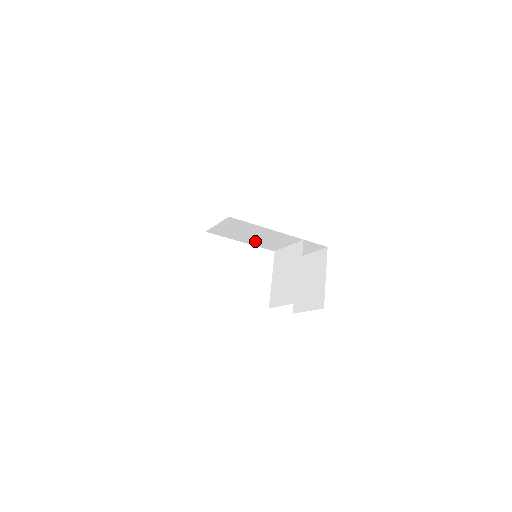
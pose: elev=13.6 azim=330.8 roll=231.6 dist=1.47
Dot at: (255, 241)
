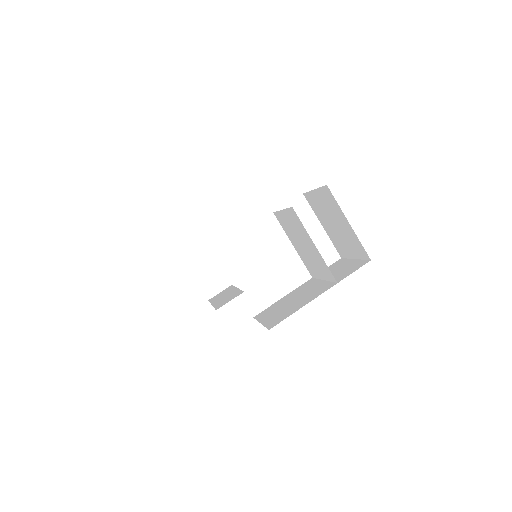
Dot at: occluded
